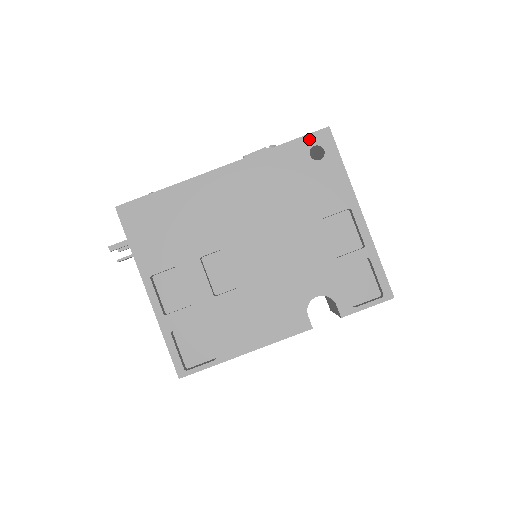
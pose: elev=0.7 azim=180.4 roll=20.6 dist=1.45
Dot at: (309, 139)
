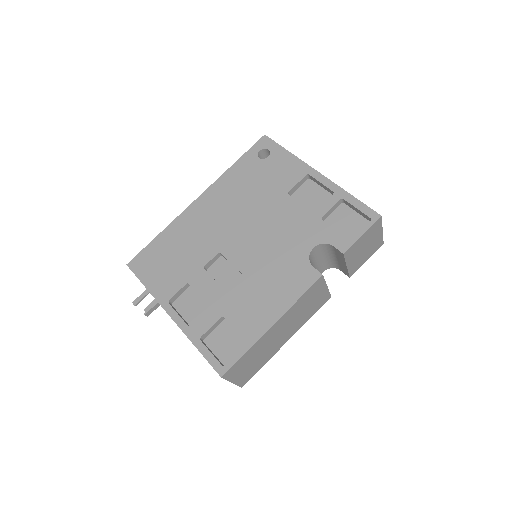
Dot at: (254, 149)
